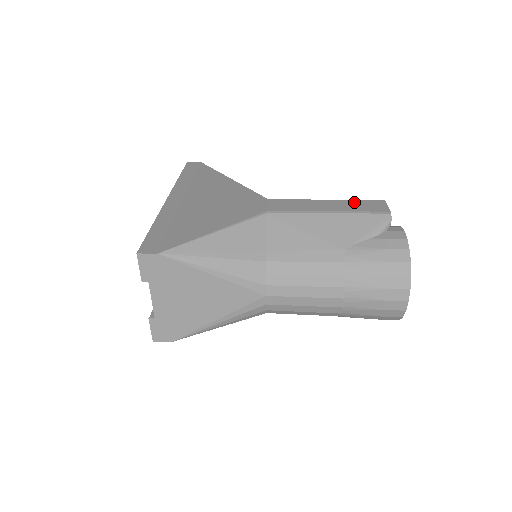
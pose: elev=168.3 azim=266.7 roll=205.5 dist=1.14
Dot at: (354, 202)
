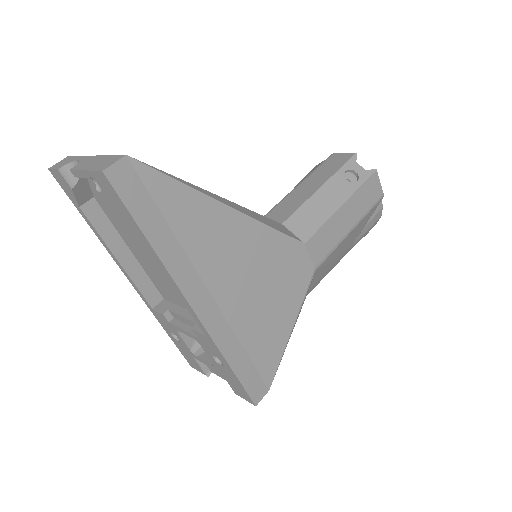
Dot at: (361, 194)
